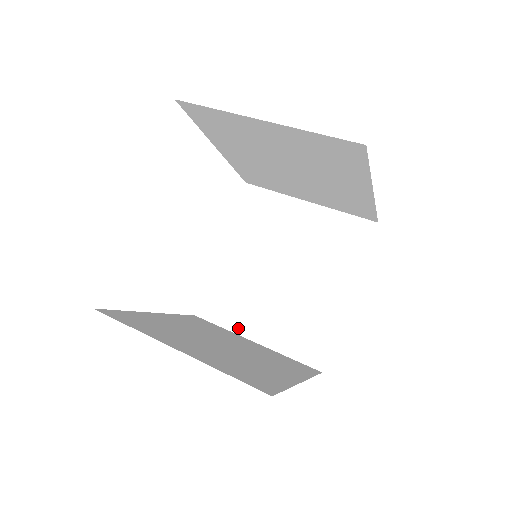
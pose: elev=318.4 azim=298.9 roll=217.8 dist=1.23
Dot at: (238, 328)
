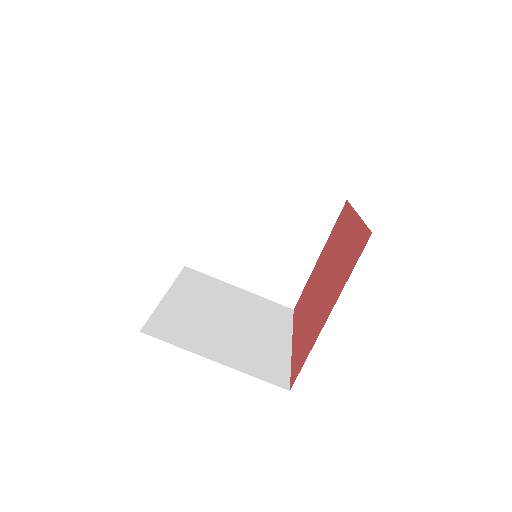
Dot at: (225, 277)
